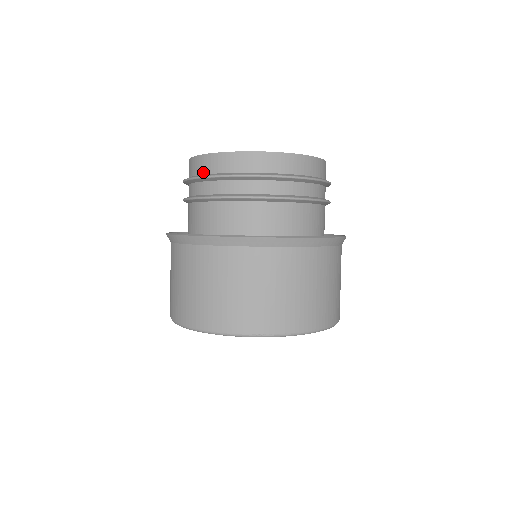
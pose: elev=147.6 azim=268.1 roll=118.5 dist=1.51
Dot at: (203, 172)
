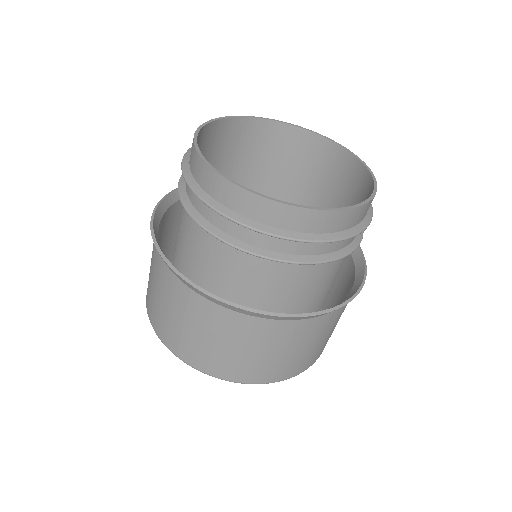
Dot at: (190, 160)
